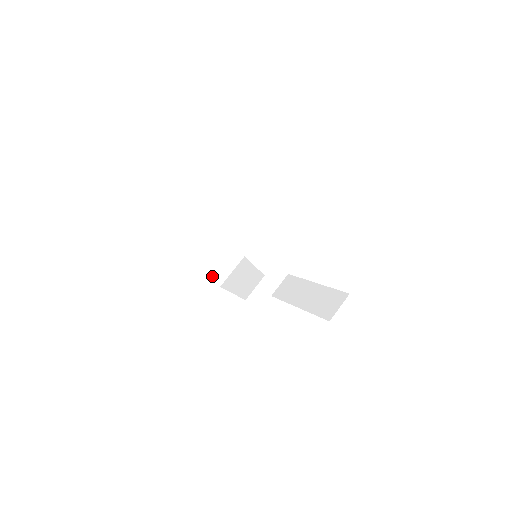
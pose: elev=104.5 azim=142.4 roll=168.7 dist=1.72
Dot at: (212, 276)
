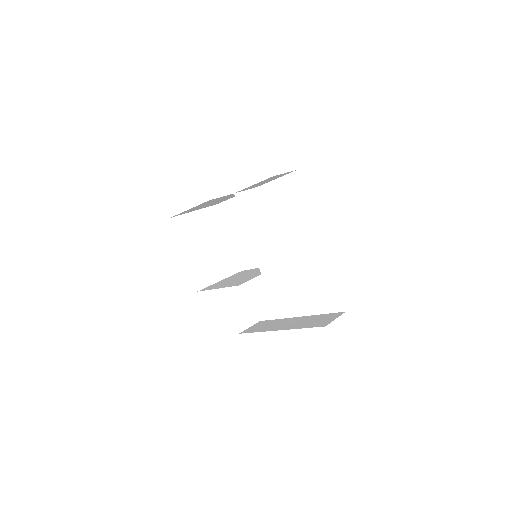
Dot at: (194, 276)
